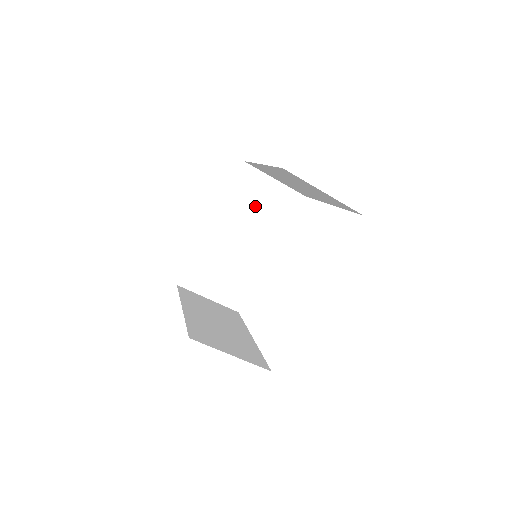
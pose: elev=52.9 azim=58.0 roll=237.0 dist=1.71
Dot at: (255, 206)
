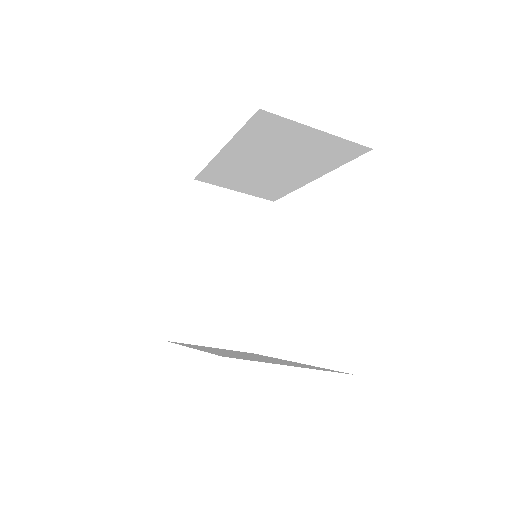
Dot at: (286, 147)
